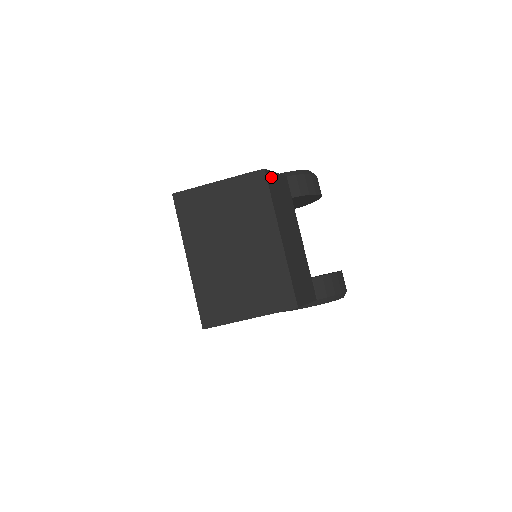
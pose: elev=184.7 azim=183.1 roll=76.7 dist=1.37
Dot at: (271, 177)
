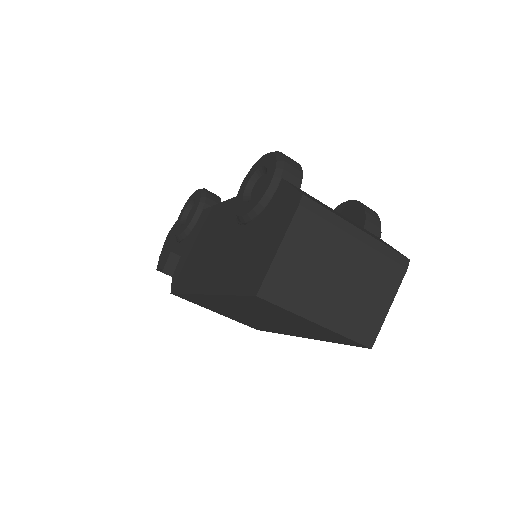
Dot at: occluded
